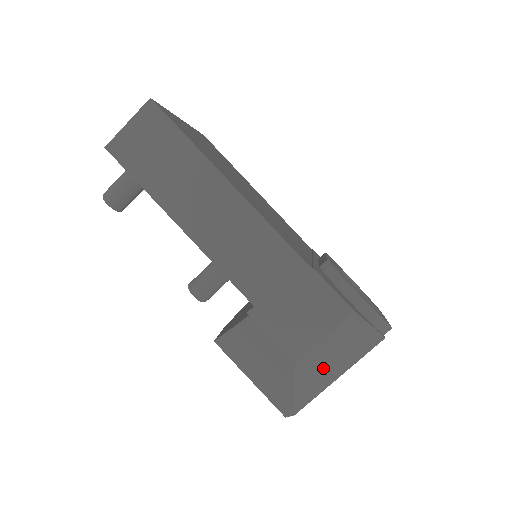
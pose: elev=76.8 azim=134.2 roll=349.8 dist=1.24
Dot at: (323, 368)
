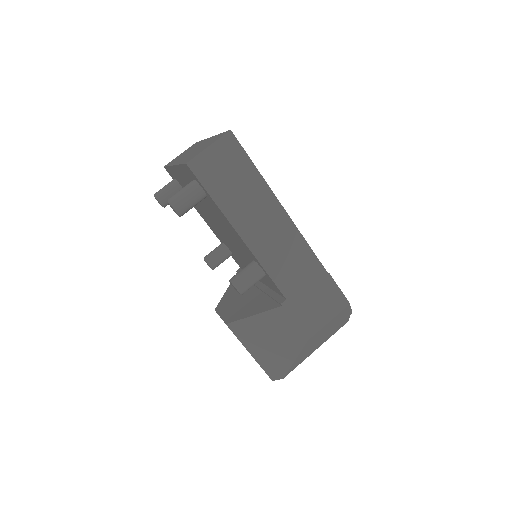
Dot at: (315, 343)
